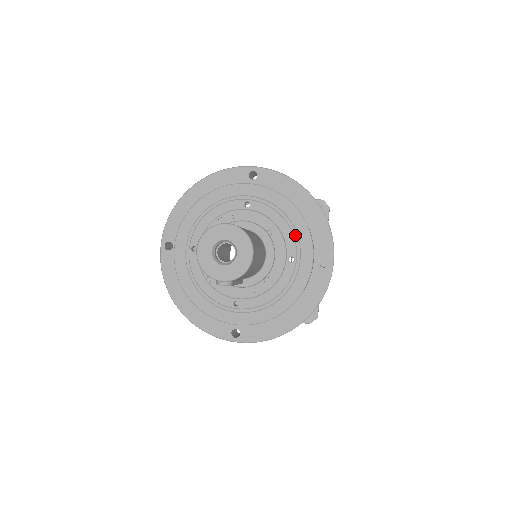
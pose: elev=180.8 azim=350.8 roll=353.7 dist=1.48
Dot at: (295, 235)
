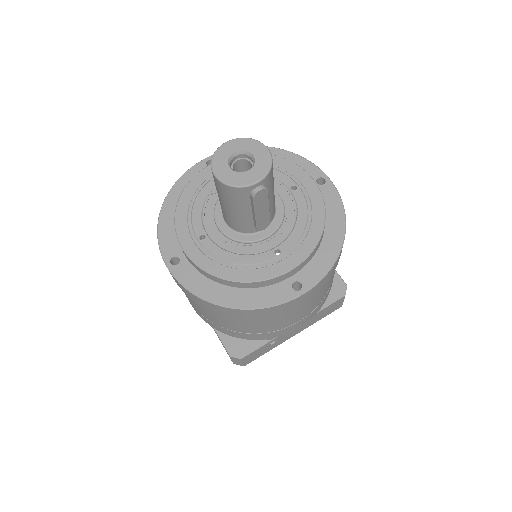
Dot at: (281, 170)
